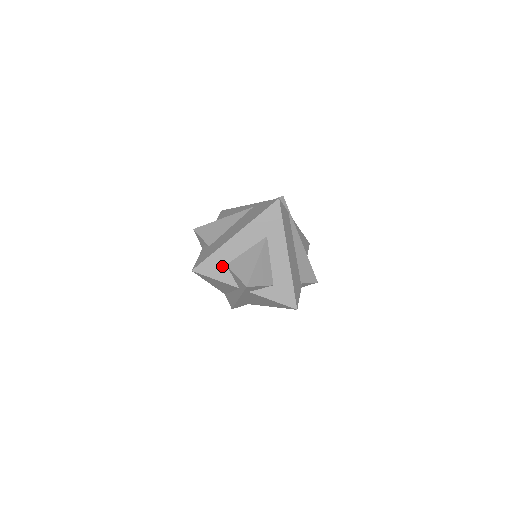
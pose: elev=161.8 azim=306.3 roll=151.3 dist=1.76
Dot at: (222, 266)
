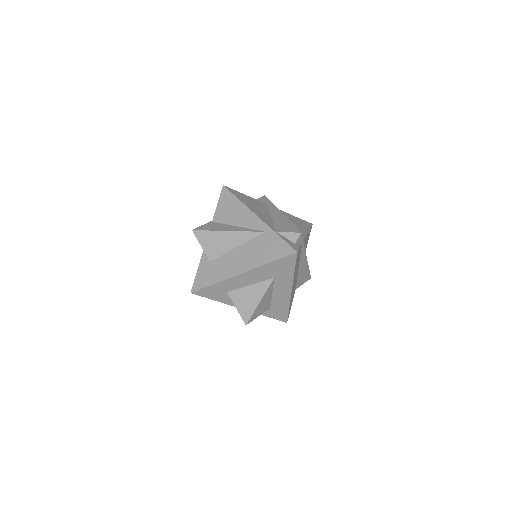
Dot at: (223, 293)
